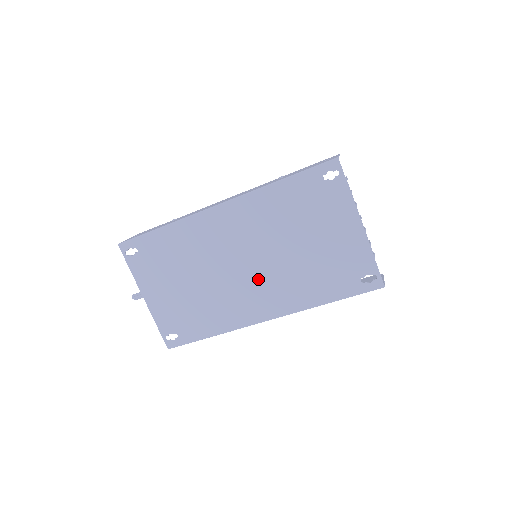
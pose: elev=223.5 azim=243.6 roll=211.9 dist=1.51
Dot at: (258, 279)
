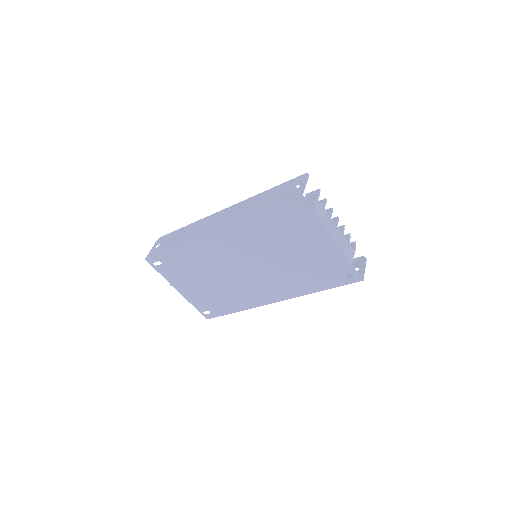
Dot at: (260, 278)
